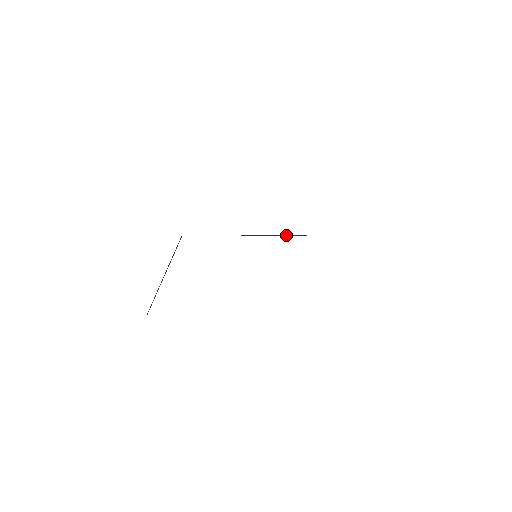
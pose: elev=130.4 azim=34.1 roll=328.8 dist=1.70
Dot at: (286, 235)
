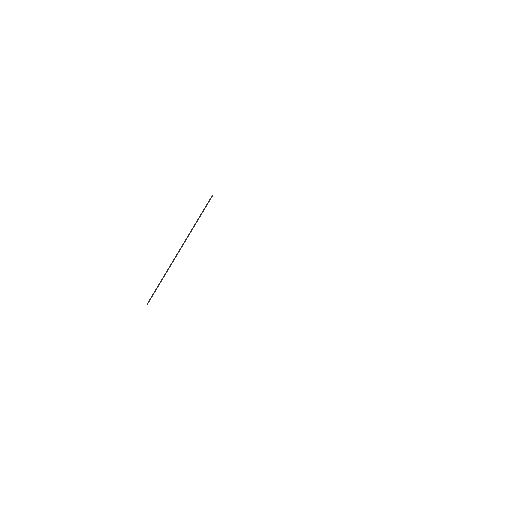
Dot at: occluded
